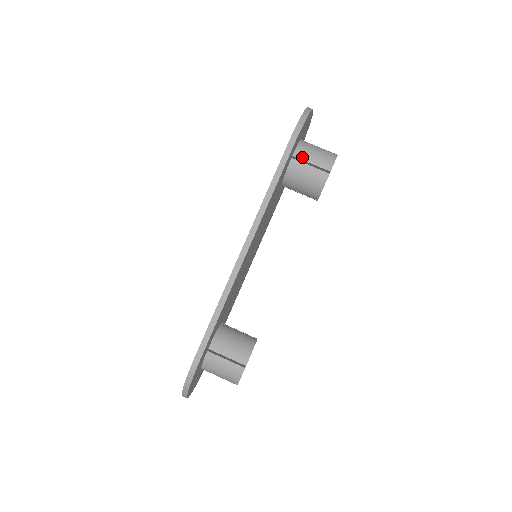
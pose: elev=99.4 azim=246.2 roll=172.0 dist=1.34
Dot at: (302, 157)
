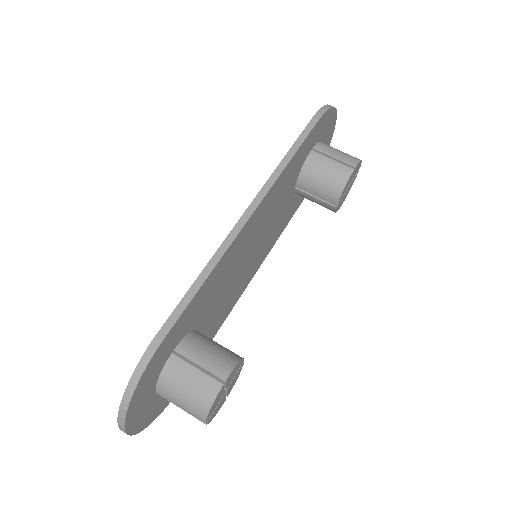
Dot at: (323, 151)
